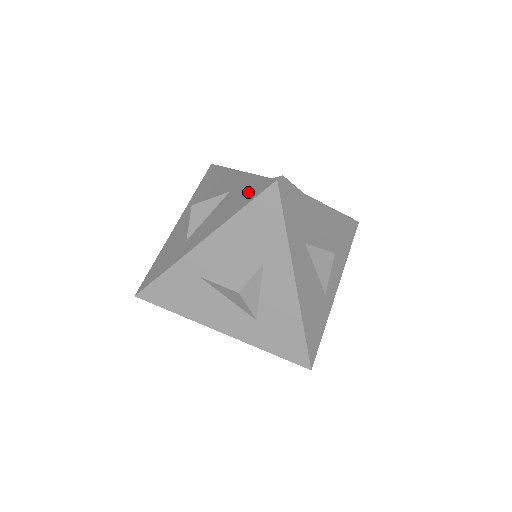
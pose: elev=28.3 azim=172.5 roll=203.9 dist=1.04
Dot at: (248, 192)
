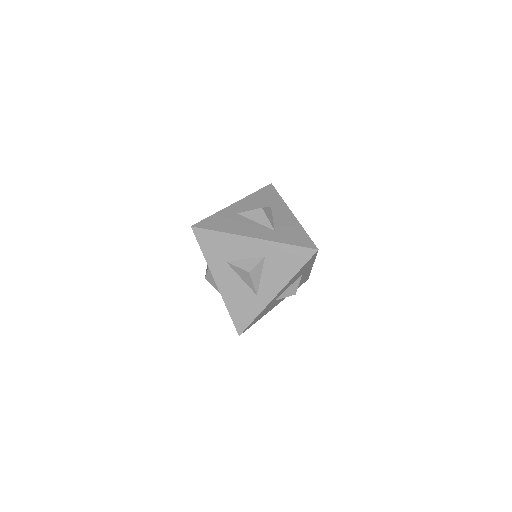
Dot at: occluded
